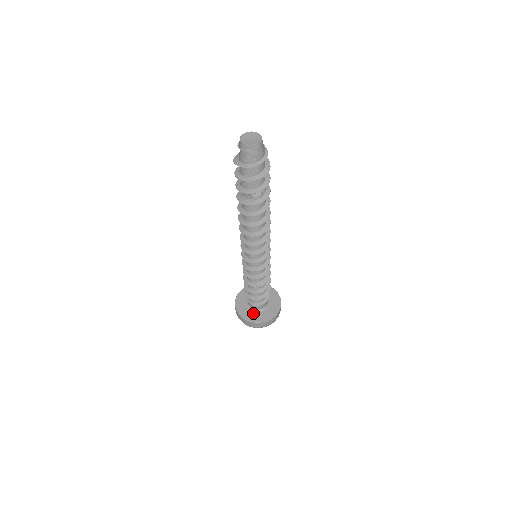
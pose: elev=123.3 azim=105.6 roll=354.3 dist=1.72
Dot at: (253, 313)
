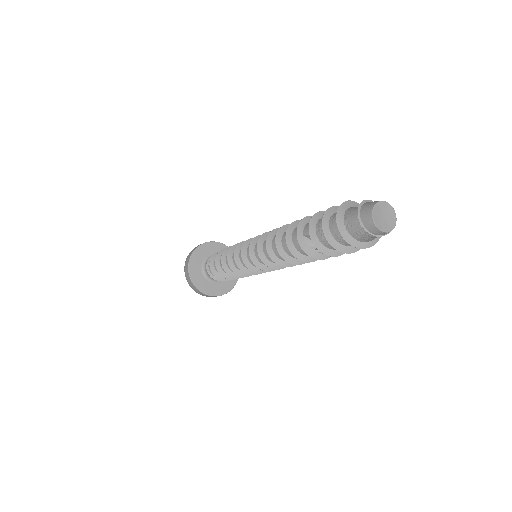
Dot at: (213, 285)
